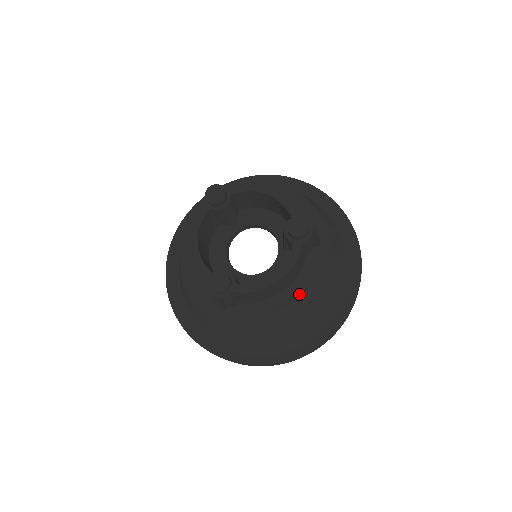
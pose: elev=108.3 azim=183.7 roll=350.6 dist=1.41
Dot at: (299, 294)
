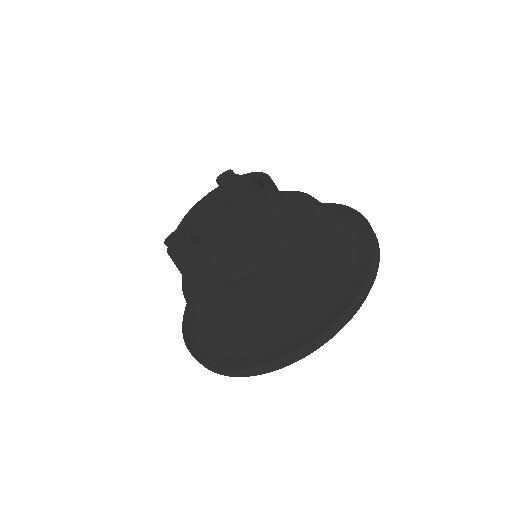
Dot at: (247, 282)
